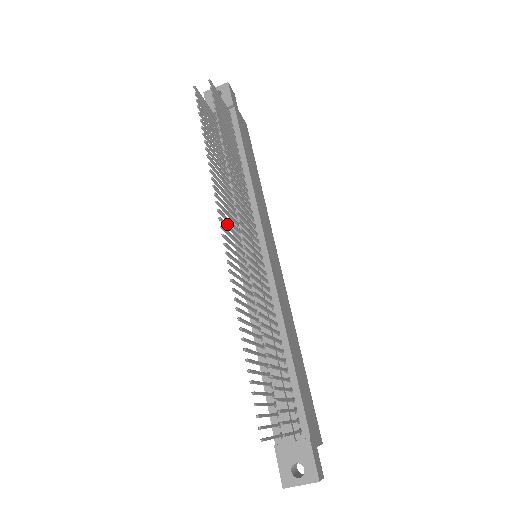
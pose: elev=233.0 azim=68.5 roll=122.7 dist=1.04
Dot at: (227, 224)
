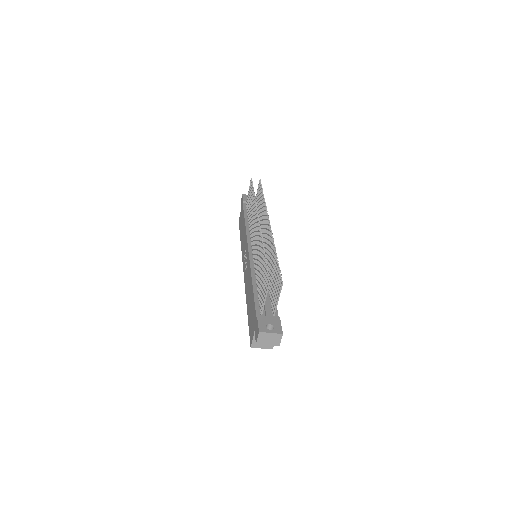
Dot at: occluded
